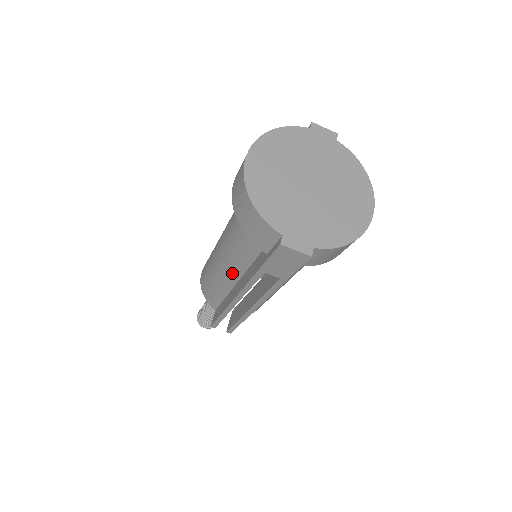
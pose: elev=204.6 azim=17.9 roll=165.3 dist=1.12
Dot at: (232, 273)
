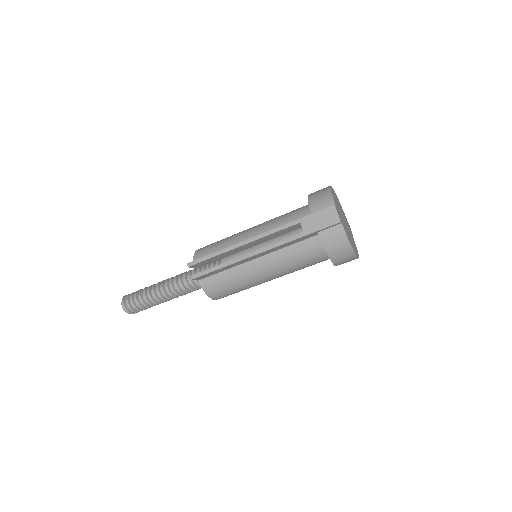
Dot at: (254, 235)
